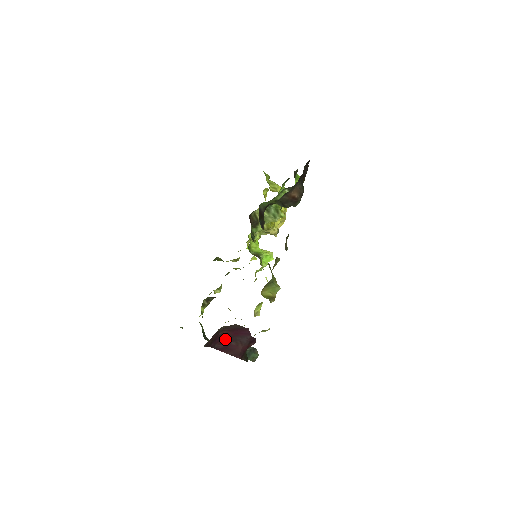
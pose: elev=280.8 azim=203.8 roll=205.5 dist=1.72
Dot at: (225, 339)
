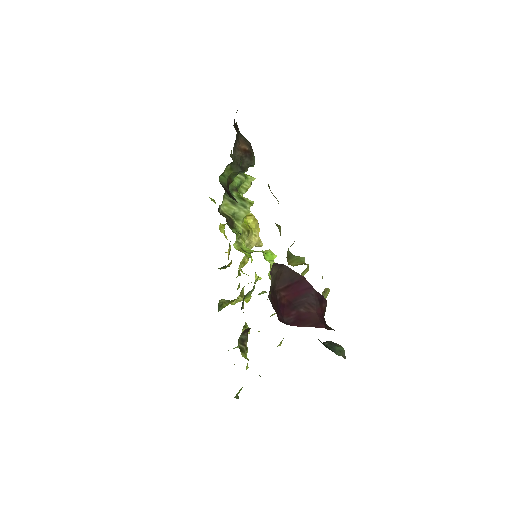
Dot at: (289, 307)
